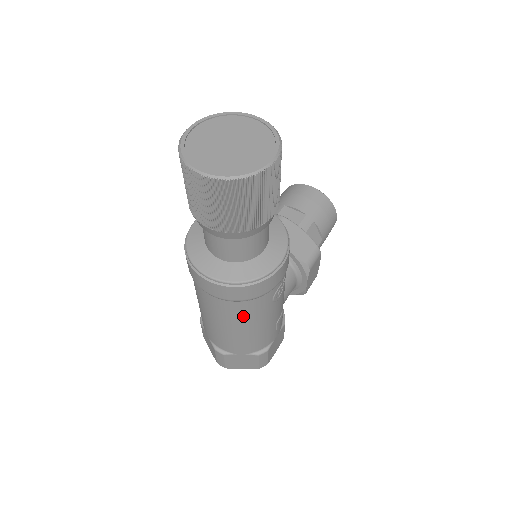
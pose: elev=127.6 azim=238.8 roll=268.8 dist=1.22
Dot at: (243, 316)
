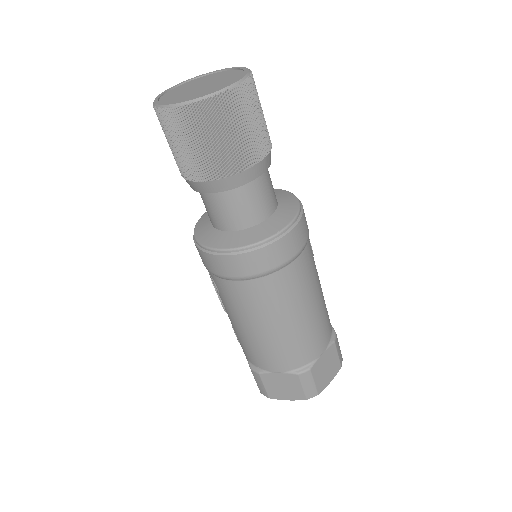
Dot at: (306, 281)
